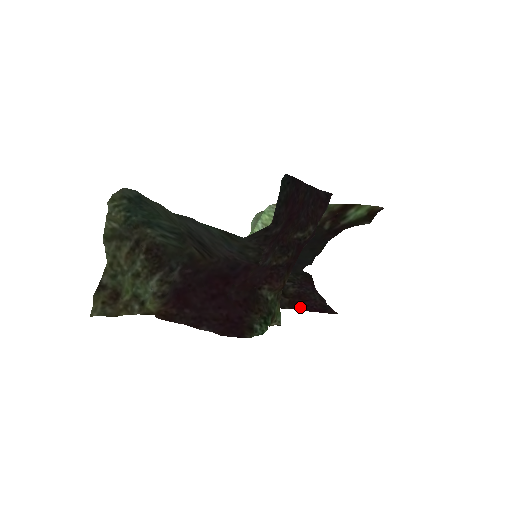
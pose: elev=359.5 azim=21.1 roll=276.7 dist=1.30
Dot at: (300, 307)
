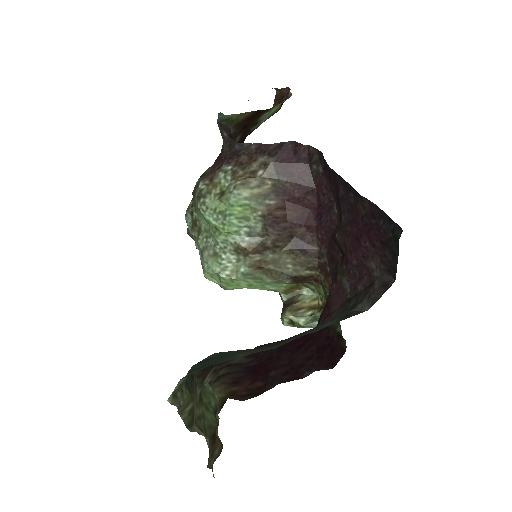
Dot at: occluded
